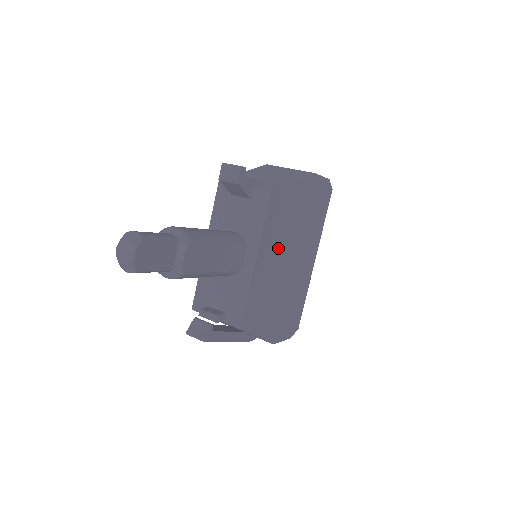
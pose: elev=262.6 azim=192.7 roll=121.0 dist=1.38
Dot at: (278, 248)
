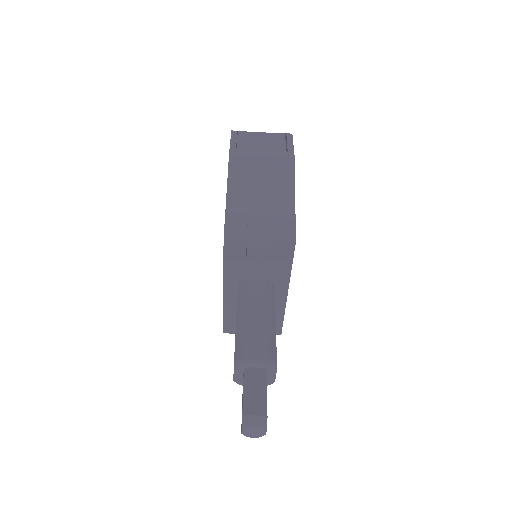
Dot at: occluded
